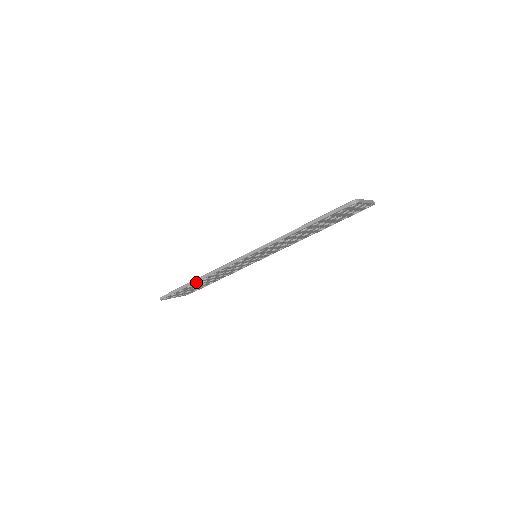
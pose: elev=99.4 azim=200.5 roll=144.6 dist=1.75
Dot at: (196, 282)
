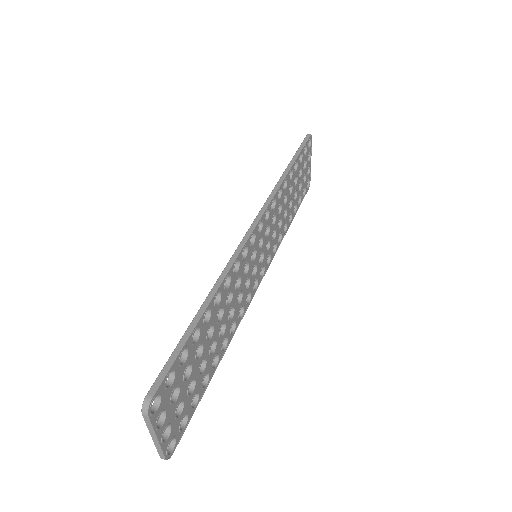
Dot at: (208, 307)
